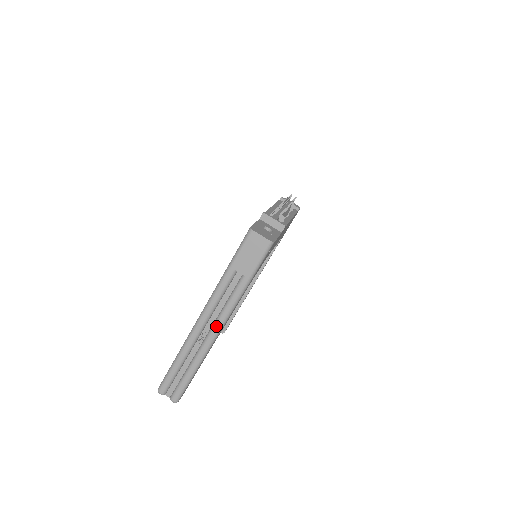
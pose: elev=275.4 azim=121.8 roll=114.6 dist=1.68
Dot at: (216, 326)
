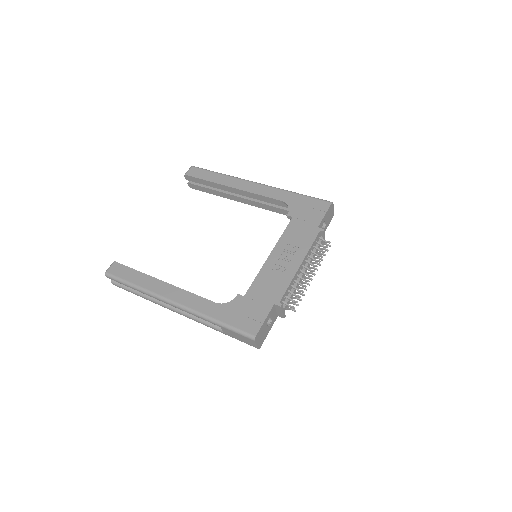
Dot at: (178, 313)
